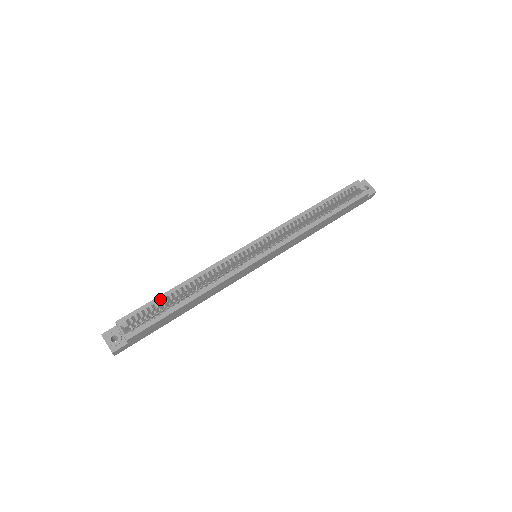
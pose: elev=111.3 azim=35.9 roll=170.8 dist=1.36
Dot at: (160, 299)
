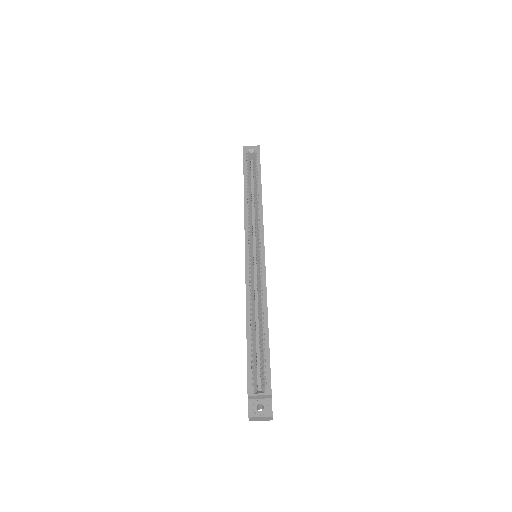
Dot at: (250, 347)
